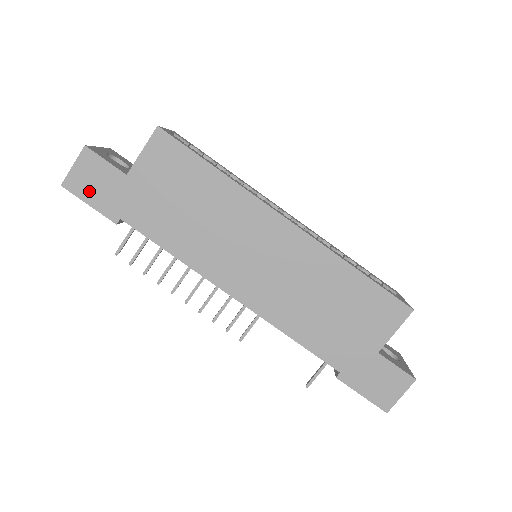
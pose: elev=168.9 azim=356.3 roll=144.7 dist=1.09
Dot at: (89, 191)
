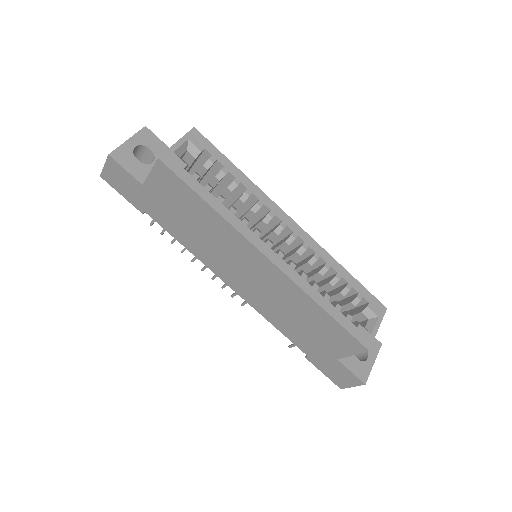
Dot at: (119, 186)
